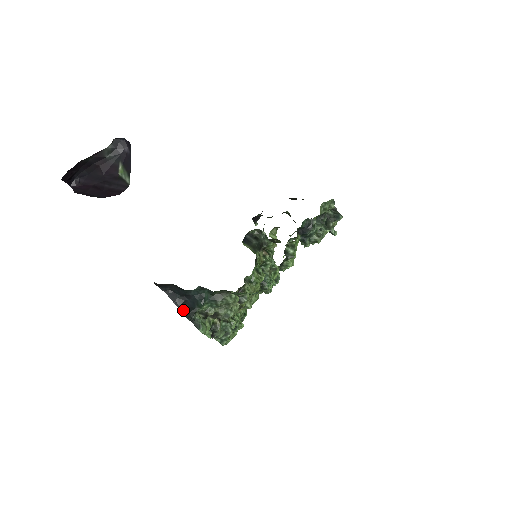
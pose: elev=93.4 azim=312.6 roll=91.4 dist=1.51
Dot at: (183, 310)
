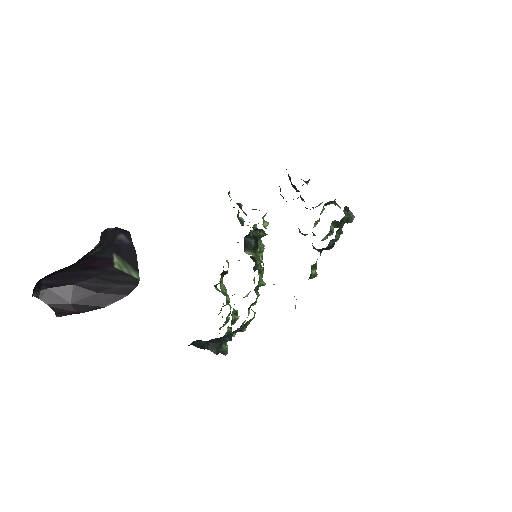
Dot at: (208, 348)
